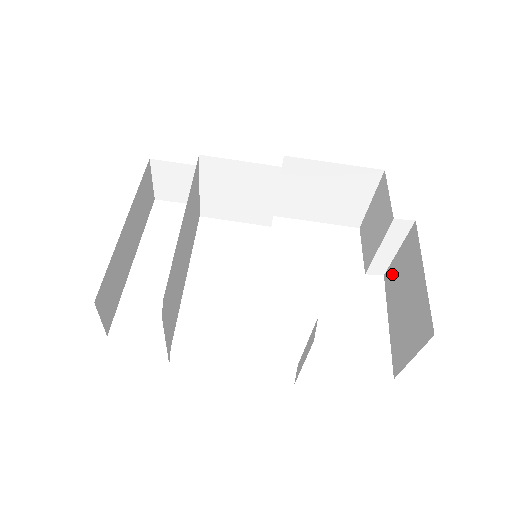
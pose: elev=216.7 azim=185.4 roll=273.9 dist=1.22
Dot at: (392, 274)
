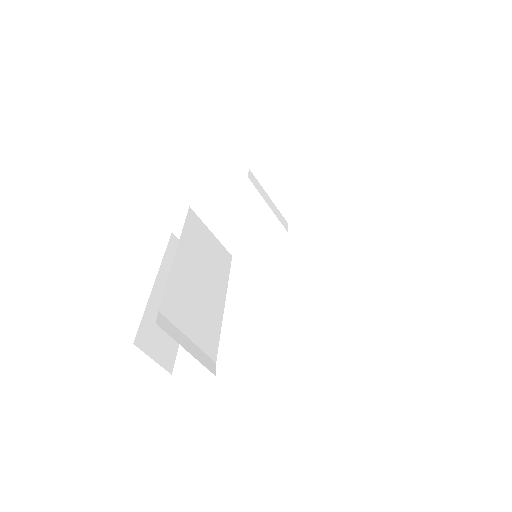
Dot at: occluded
